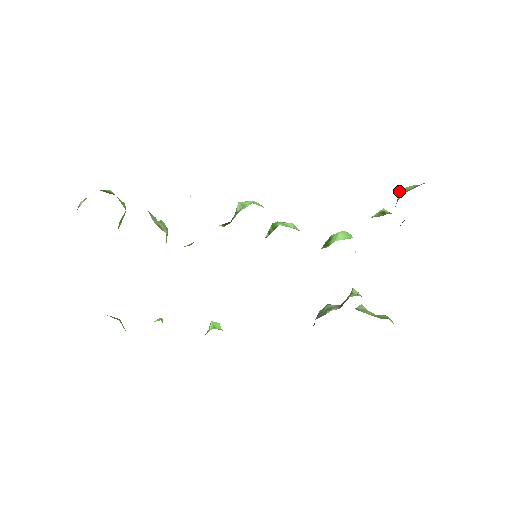
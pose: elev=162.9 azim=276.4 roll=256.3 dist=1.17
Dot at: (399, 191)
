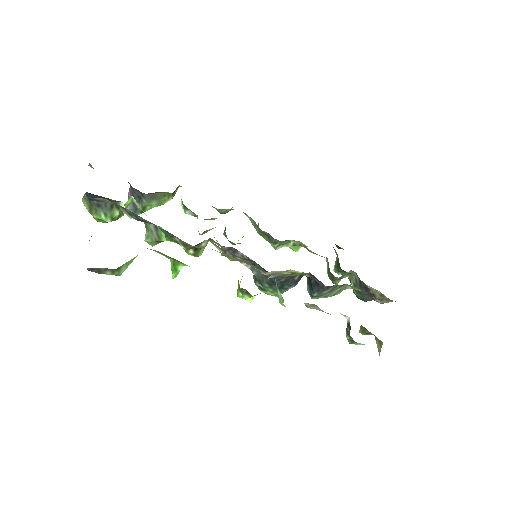
Dot at: (334, 267)
